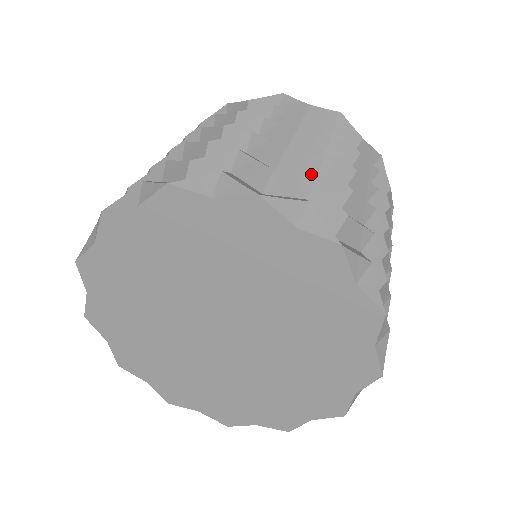
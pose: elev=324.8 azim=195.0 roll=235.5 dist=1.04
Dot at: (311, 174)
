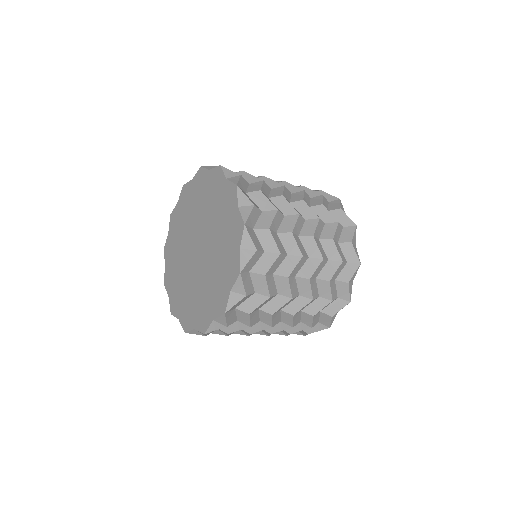
Dot at: occluded
